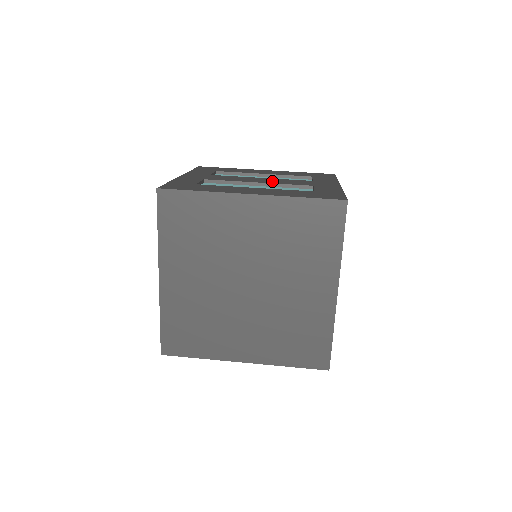
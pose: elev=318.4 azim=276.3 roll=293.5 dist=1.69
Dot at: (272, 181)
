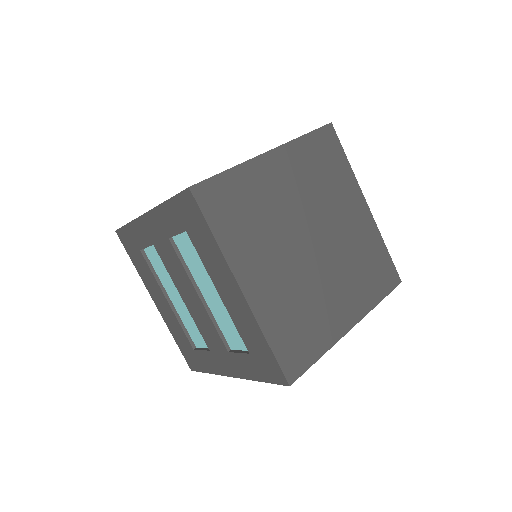
Dot at: occluded
